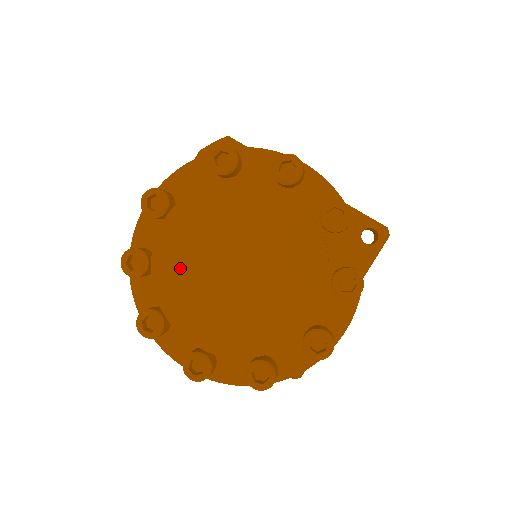
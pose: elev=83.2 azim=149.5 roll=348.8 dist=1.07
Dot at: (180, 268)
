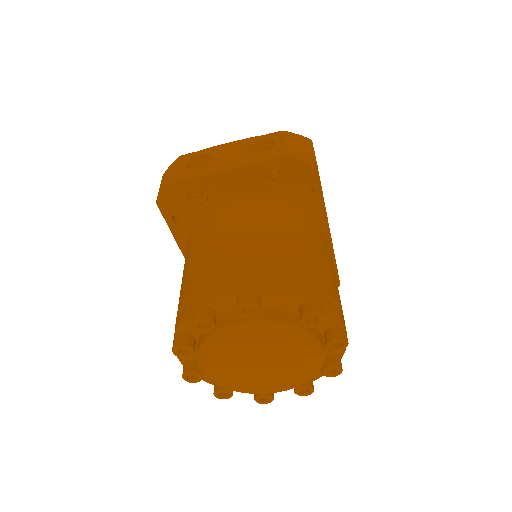
Dot at: (230, 344)
